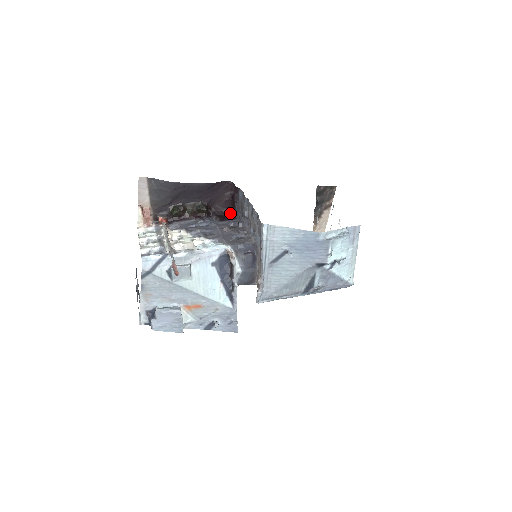
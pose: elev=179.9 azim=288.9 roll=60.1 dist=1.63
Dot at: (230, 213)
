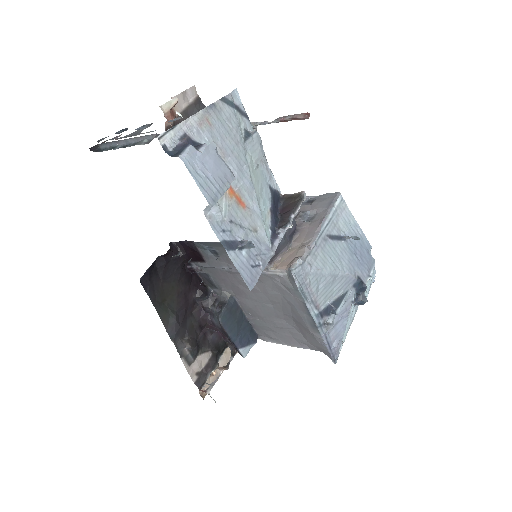
Dot at: occluded
